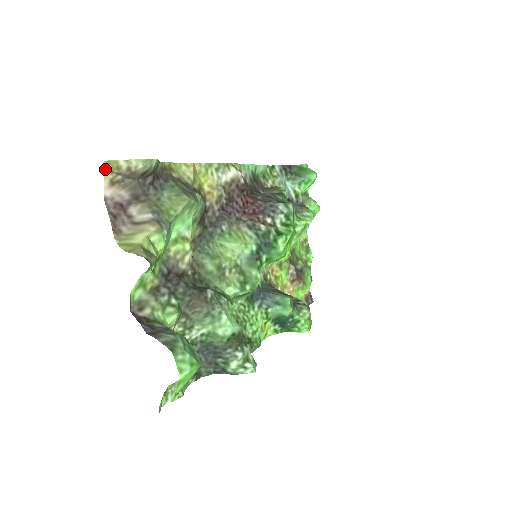
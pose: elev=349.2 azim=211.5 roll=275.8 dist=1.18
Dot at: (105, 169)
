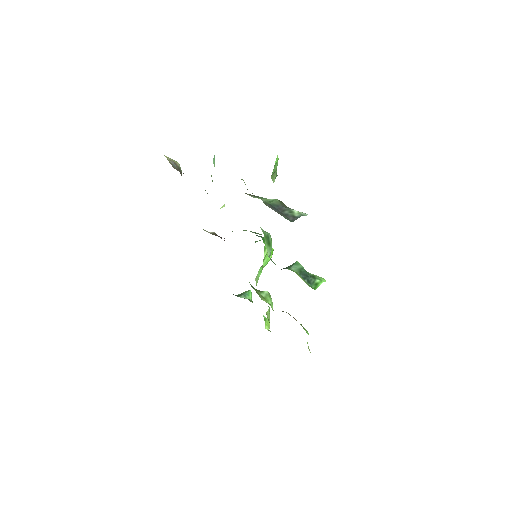
Dot at: (164, 155)
